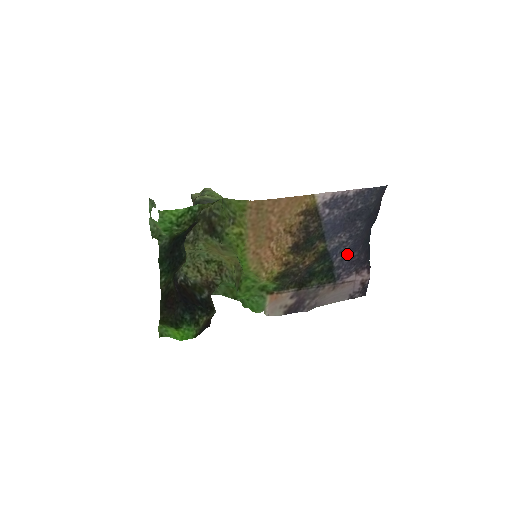
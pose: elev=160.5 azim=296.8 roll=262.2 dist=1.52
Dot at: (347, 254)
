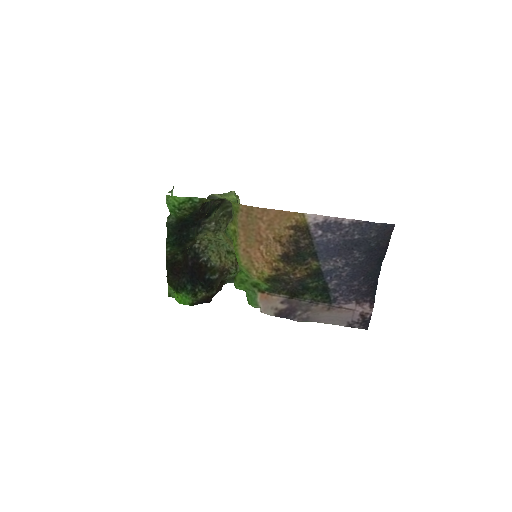
Dot at: (345, 280)
